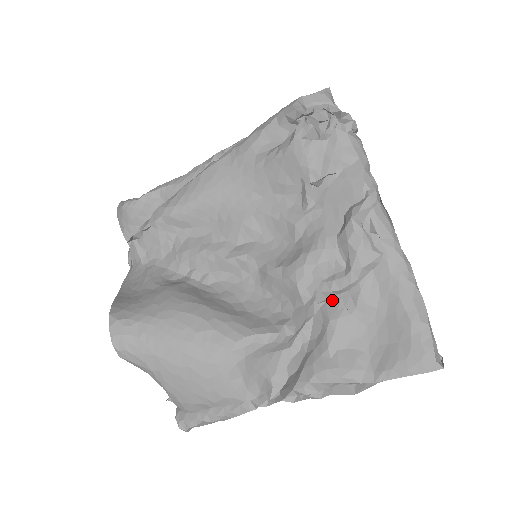
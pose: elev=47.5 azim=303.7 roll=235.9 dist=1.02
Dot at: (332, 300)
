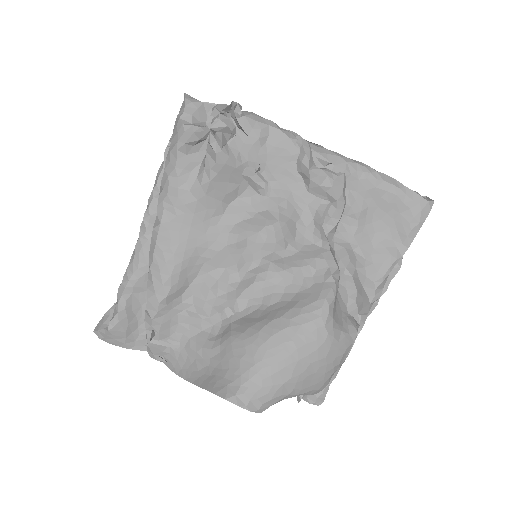
Dot at: (338, 230)
